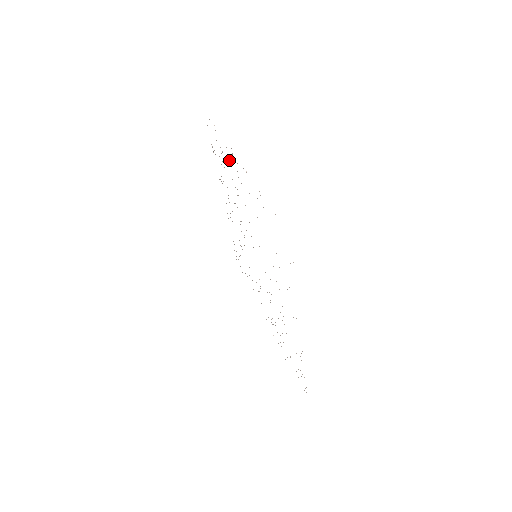
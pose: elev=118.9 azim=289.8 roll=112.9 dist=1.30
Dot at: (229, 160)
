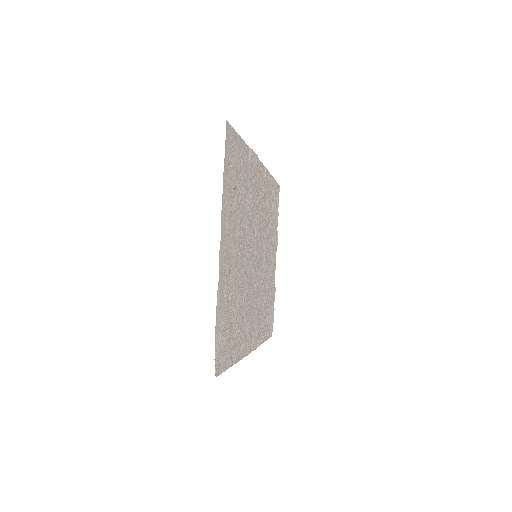
Dot at: (268, 189)
